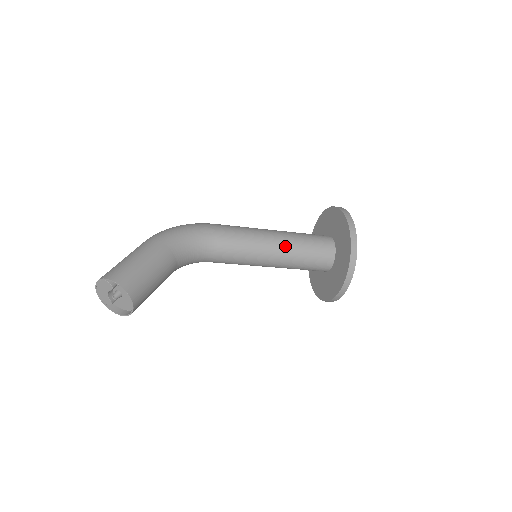
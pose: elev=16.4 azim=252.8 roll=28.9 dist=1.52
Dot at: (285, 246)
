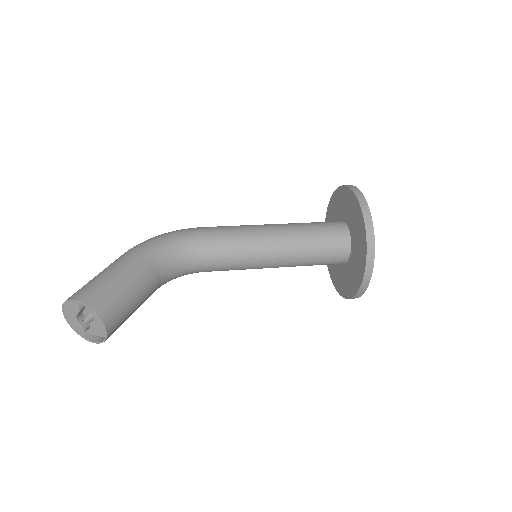
Dot at: (288, 238)
